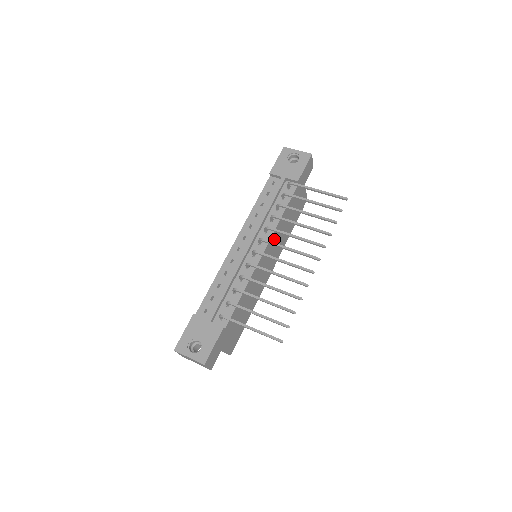
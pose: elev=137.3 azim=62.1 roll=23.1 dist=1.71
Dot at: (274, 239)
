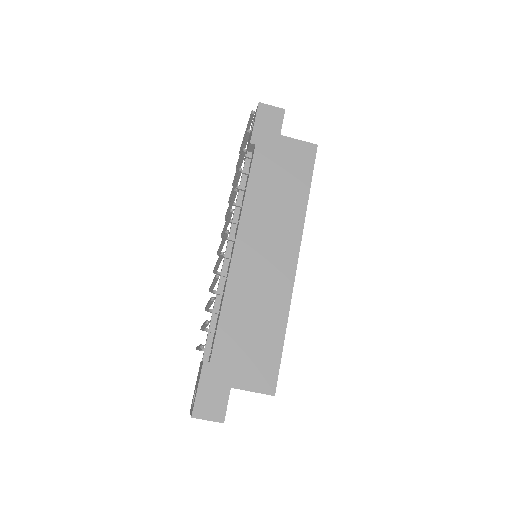
Dot at: (253, 224)
